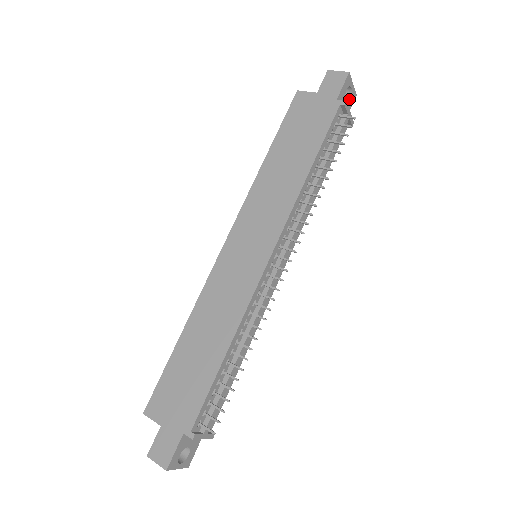
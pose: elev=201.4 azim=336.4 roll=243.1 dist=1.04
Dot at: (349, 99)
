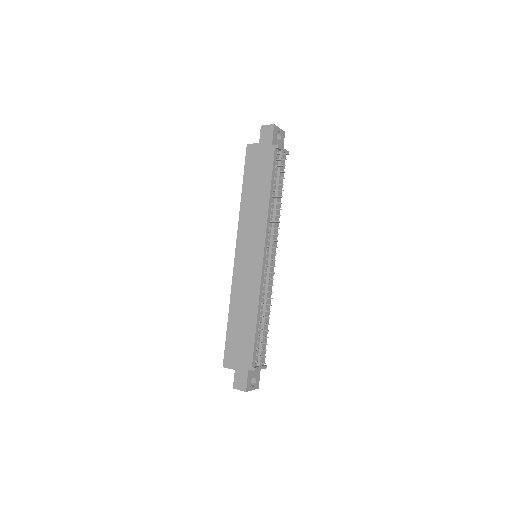
Dot at: (281, 138)
